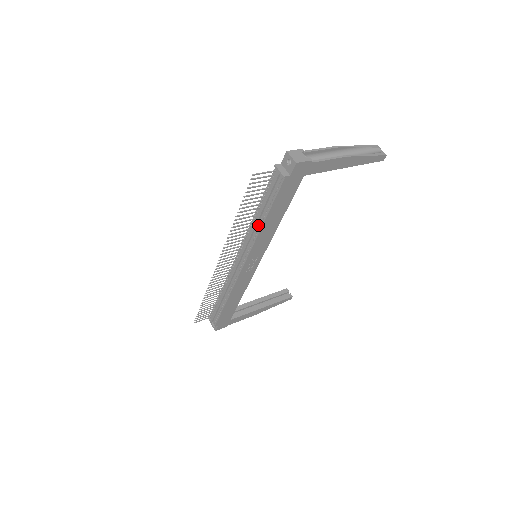
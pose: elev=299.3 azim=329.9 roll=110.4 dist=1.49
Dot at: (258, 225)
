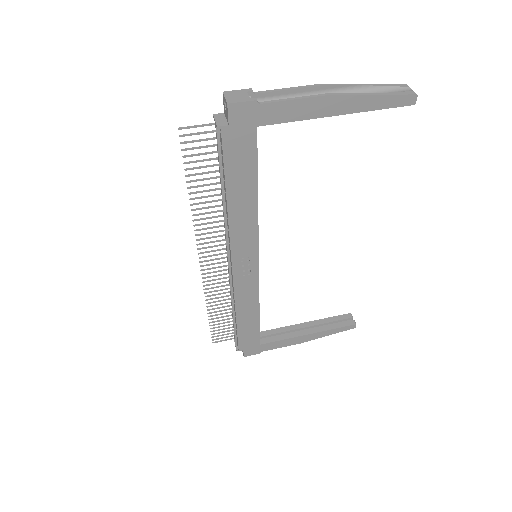
Dot at: (226, 207)
